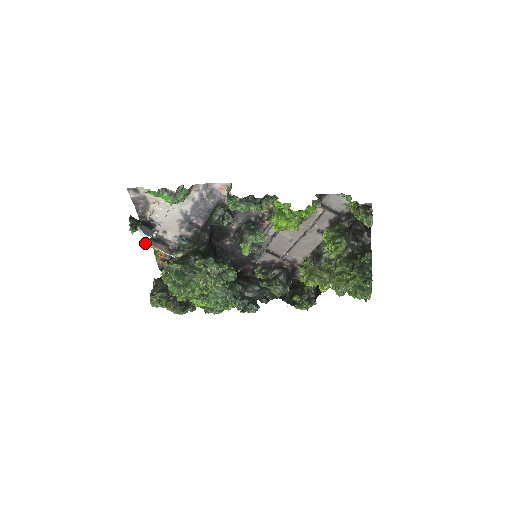
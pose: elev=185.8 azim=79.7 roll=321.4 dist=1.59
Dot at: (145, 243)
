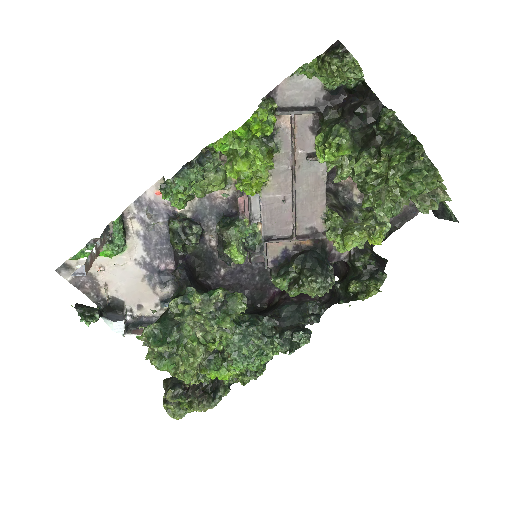
Dot at: (123, 335)
